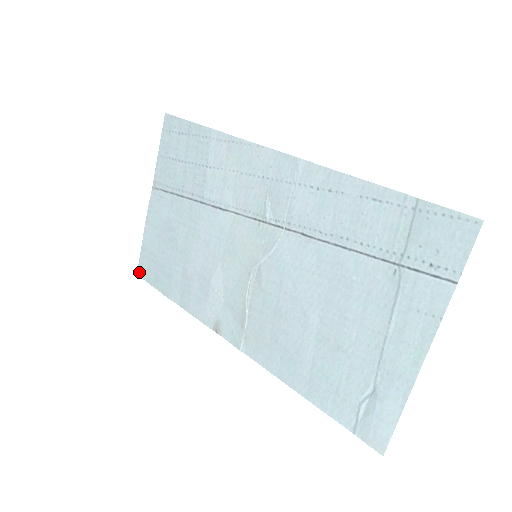
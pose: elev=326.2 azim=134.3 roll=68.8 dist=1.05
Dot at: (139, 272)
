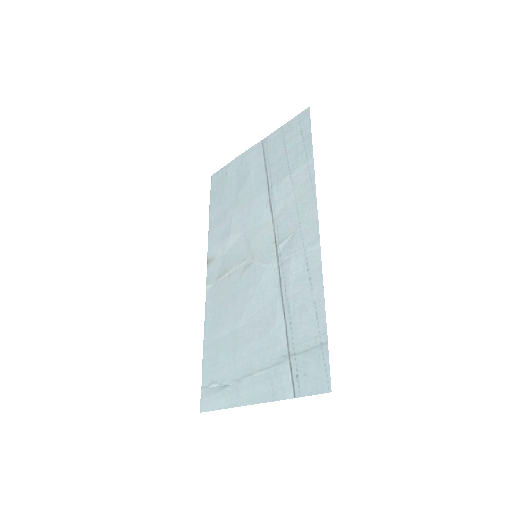
Dot at: (213, 176)
